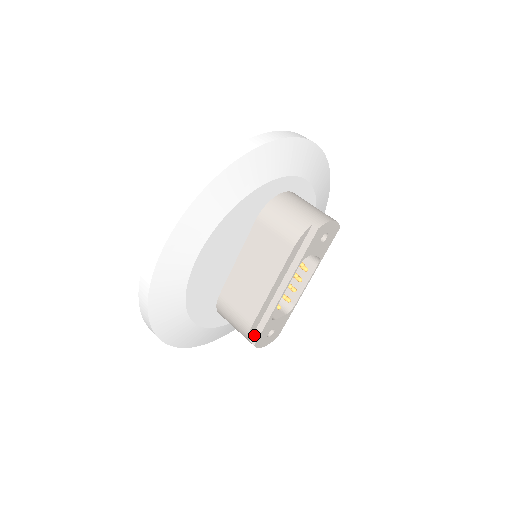
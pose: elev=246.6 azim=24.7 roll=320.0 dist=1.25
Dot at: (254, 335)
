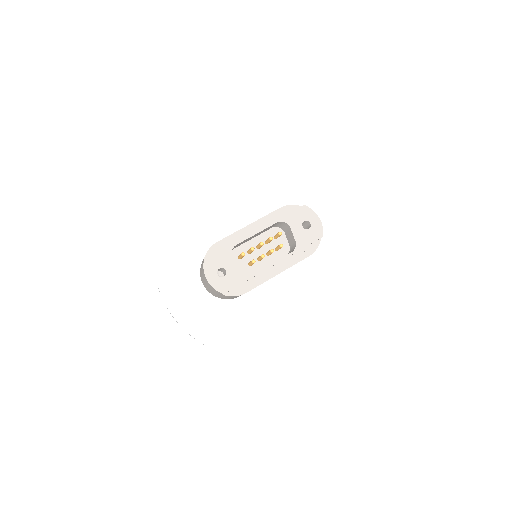
Dot at: (211, 257)
